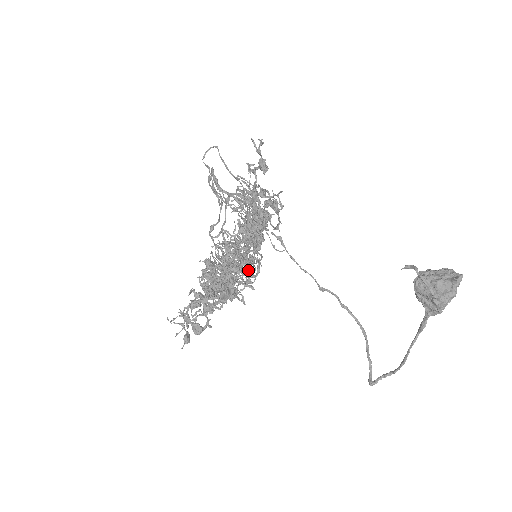
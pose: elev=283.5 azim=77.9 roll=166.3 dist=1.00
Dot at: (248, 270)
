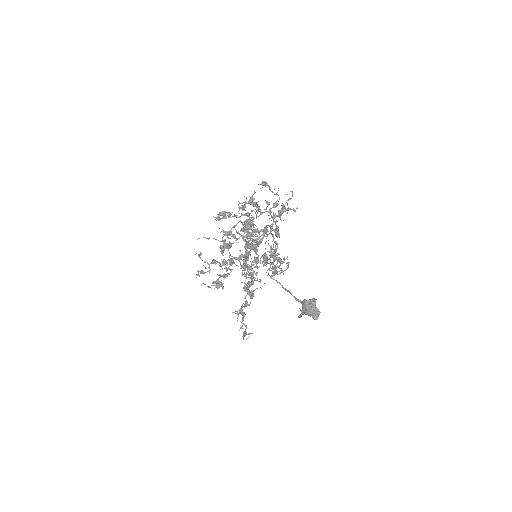
Dot at: occluded
